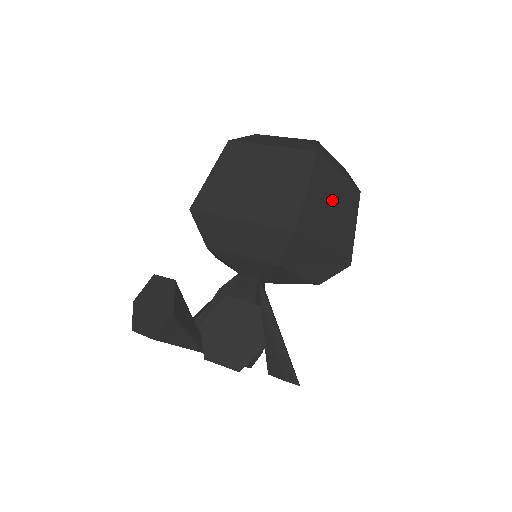
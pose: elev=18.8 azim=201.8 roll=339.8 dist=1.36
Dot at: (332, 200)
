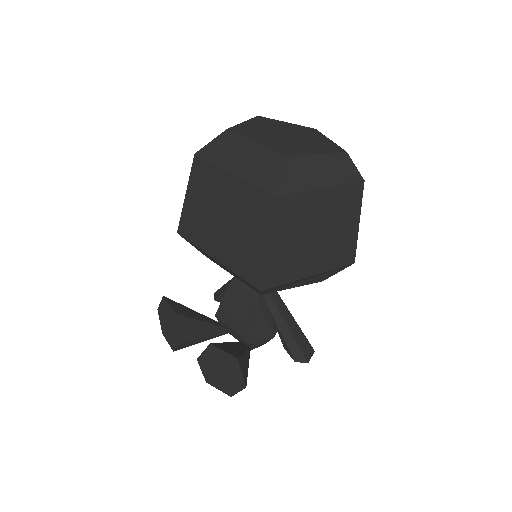
Dot at: (312, 226)
